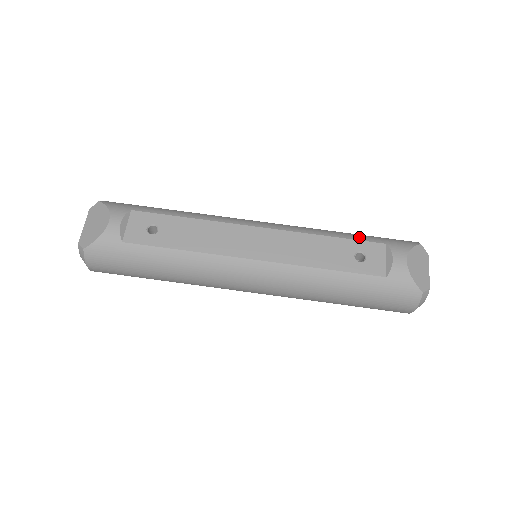
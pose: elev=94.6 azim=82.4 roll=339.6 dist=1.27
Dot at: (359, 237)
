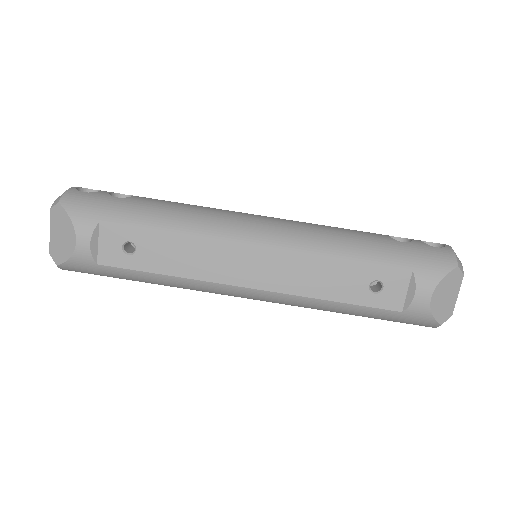
Dot at: (380, 259)
